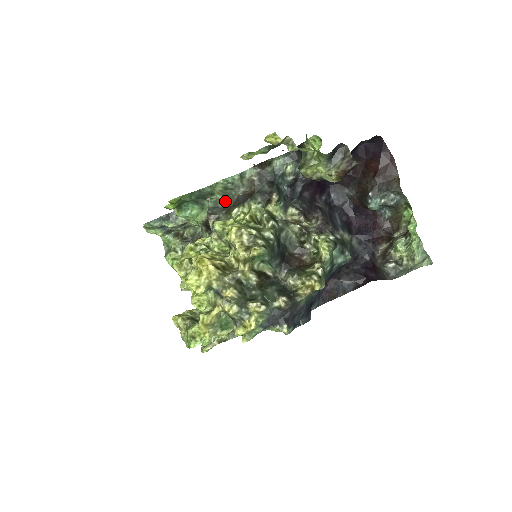
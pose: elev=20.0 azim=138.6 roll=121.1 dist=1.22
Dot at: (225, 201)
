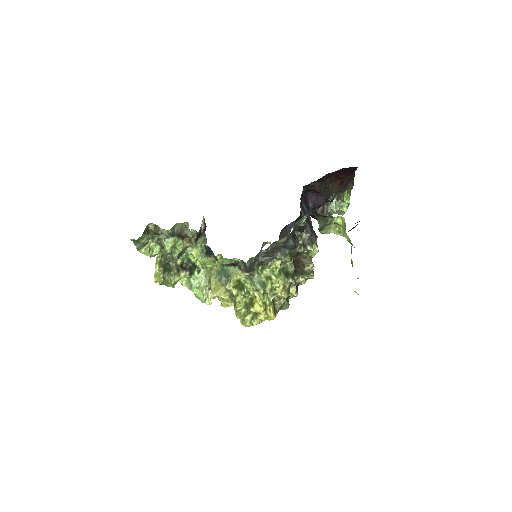
Dot at: (256, 256)
